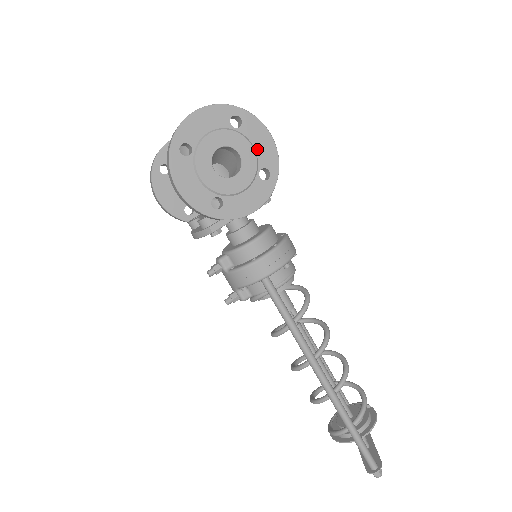
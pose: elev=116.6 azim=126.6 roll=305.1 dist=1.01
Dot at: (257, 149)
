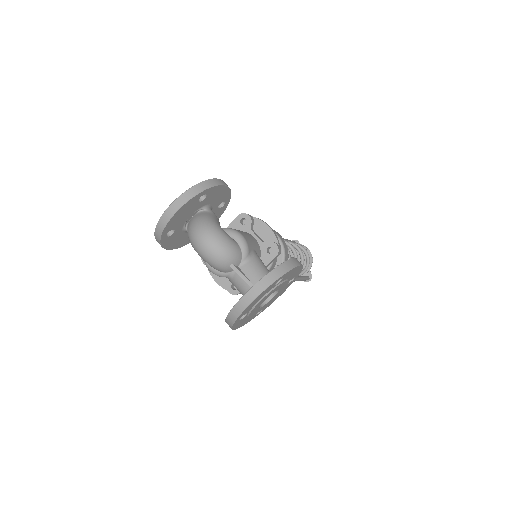
Dot at: (290, 277)
